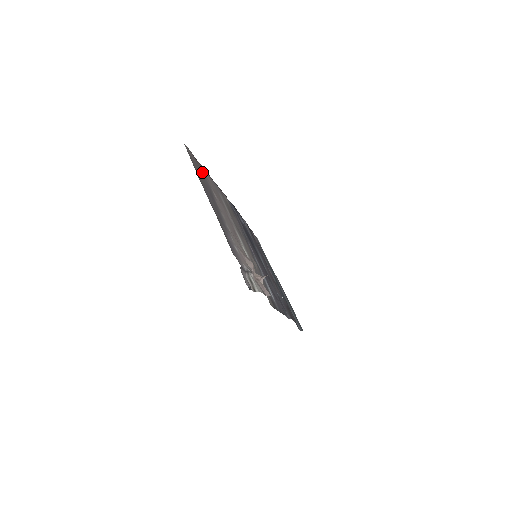
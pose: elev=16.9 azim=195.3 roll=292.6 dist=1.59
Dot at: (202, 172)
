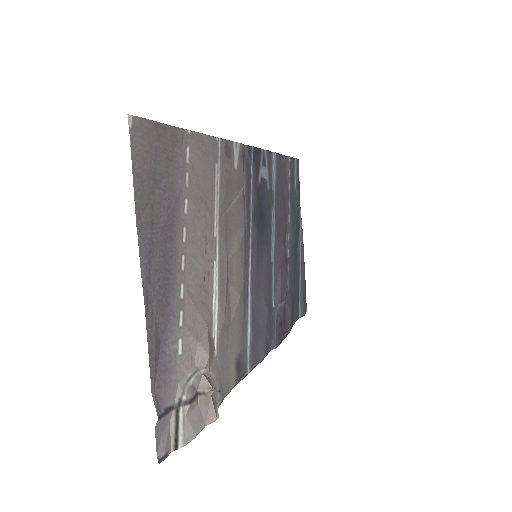
Dot at: (172, 158)
